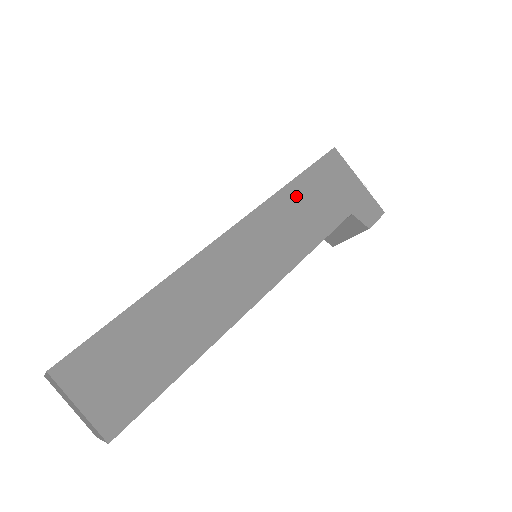
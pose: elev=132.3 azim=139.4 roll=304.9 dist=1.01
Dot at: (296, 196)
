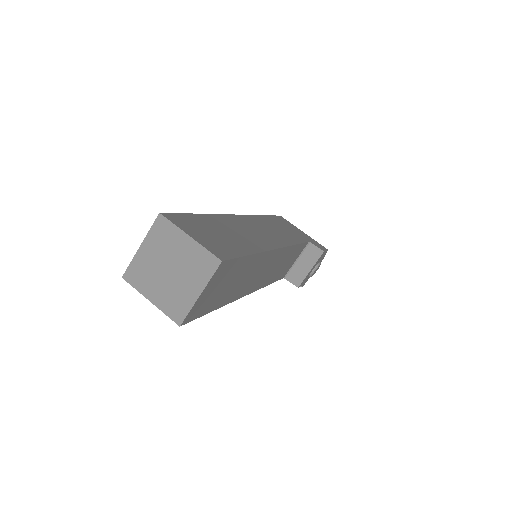
Dot at: (272, 221)
